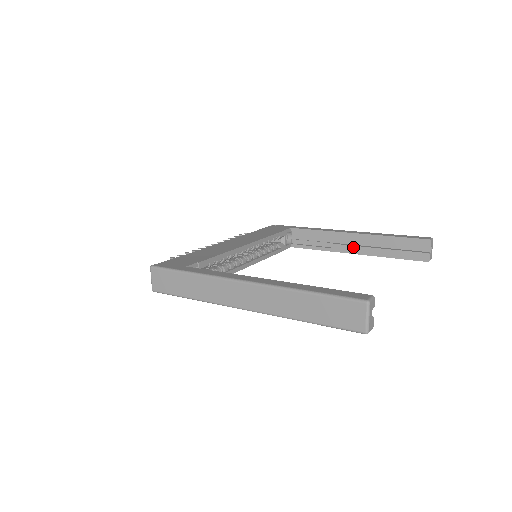
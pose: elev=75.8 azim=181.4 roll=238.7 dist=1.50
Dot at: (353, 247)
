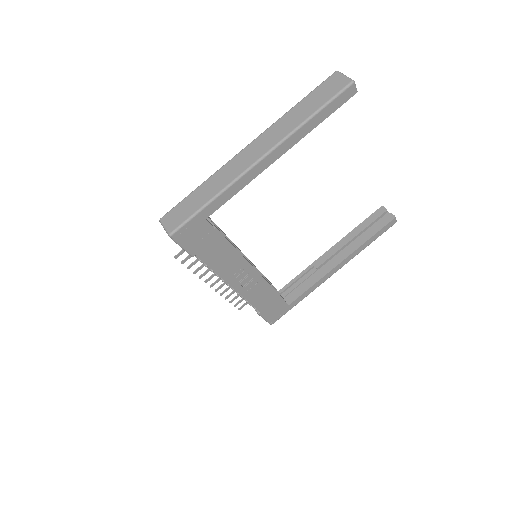
Dot at: (337, 258)
